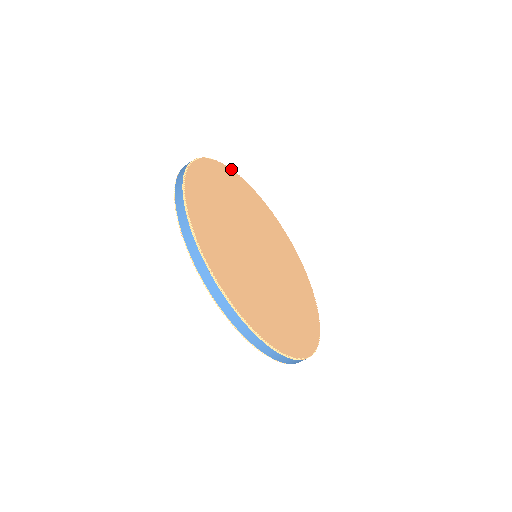
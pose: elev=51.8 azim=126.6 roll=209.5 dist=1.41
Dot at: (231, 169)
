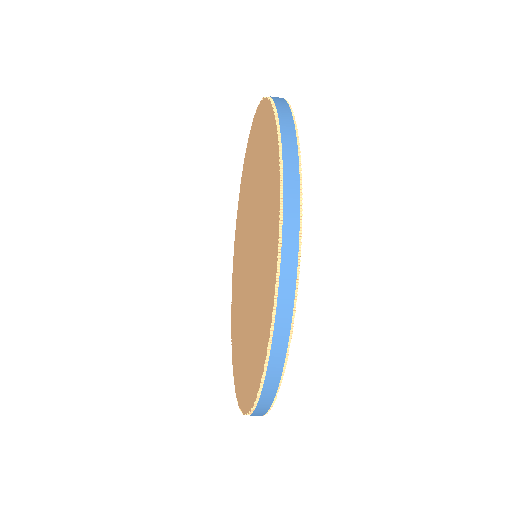
Dot at: occluded
